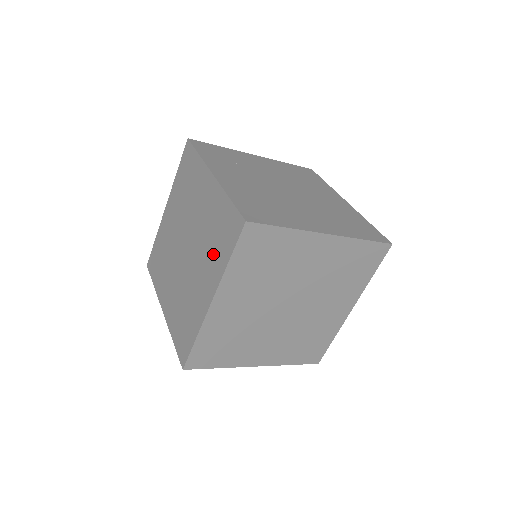
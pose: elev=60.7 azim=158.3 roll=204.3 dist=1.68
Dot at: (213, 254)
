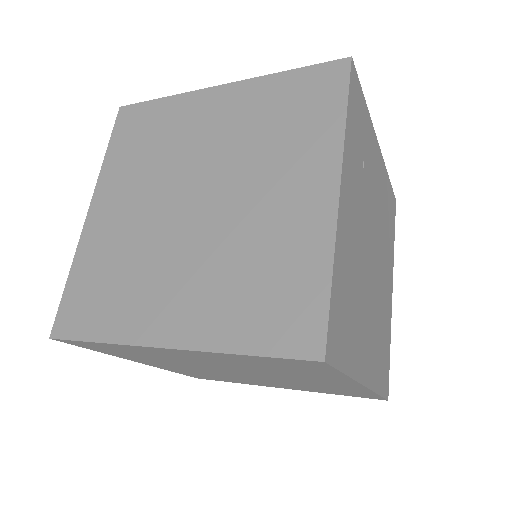
Dot at: (230, 297)
